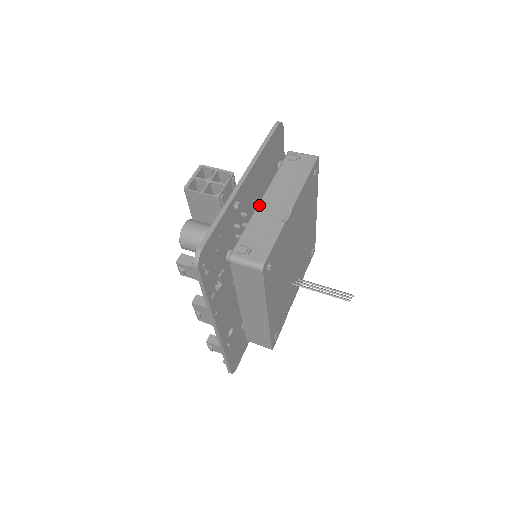
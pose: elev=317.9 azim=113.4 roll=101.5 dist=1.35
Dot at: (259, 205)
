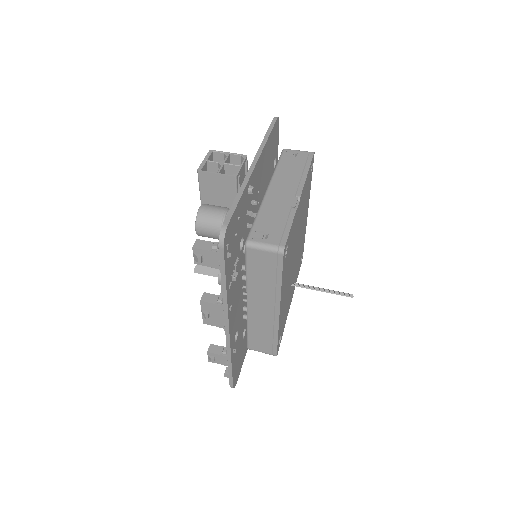
Dot at: (266, 195)
